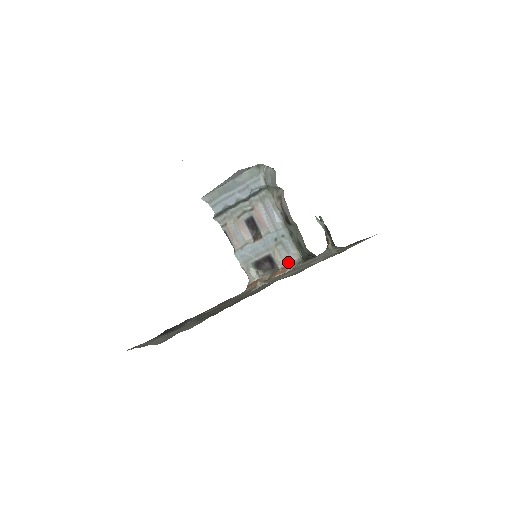
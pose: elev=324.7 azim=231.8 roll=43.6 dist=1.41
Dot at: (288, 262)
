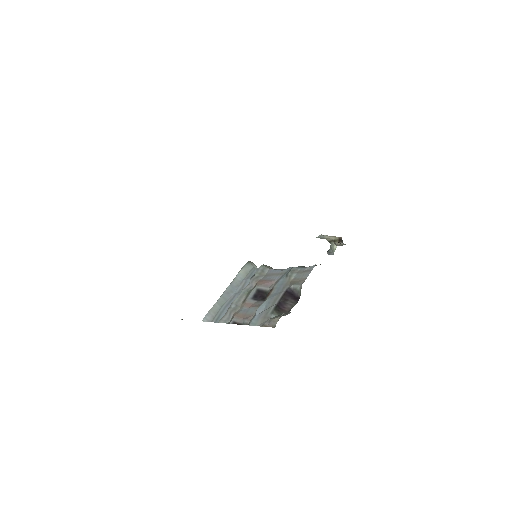
Dot at: (308, 274)
